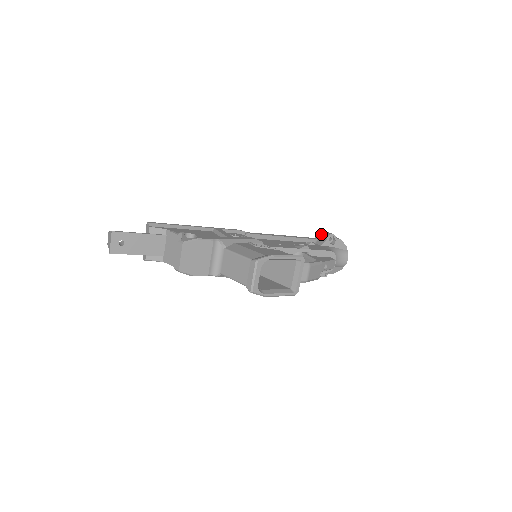
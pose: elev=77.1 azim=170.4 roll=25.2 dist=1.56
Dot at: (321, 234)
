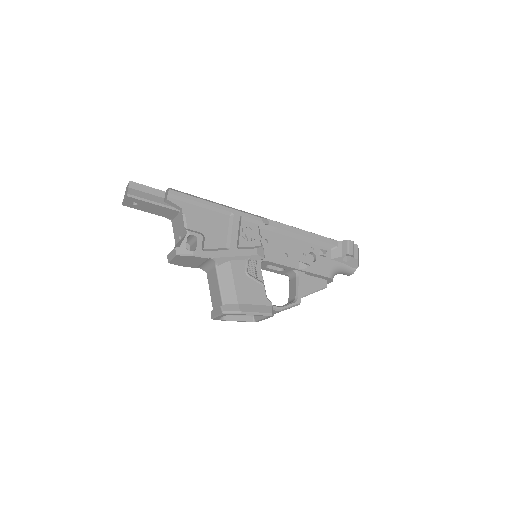
Dot at: (345, 243)
